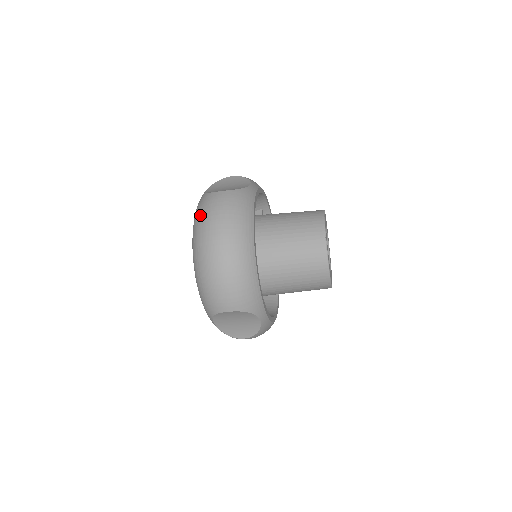
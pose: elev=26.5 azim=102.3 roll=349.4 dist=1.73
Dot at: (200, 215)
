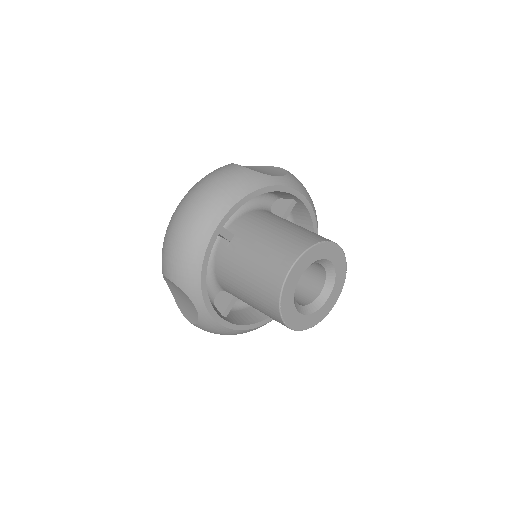
Dot at: occluded
